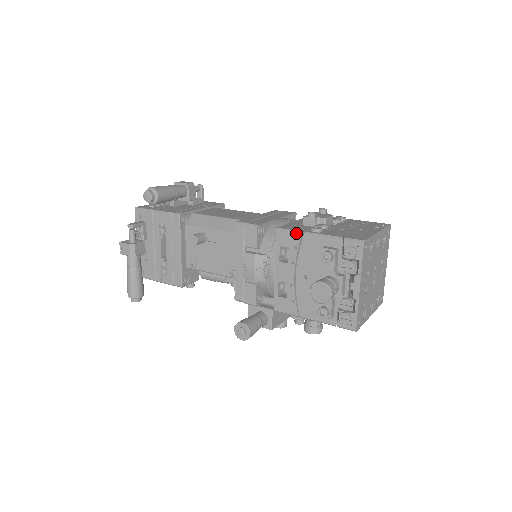
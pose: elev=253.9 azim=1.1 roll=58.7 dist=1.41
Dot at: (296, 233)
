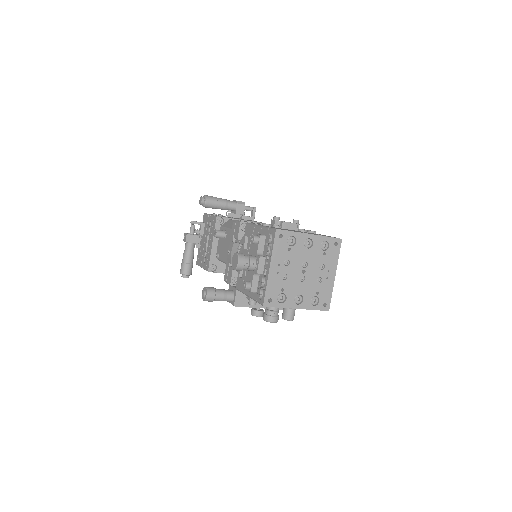
Dot at: (252, 225)
